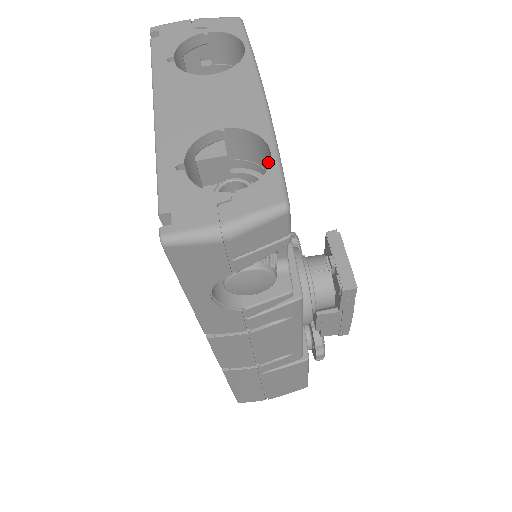
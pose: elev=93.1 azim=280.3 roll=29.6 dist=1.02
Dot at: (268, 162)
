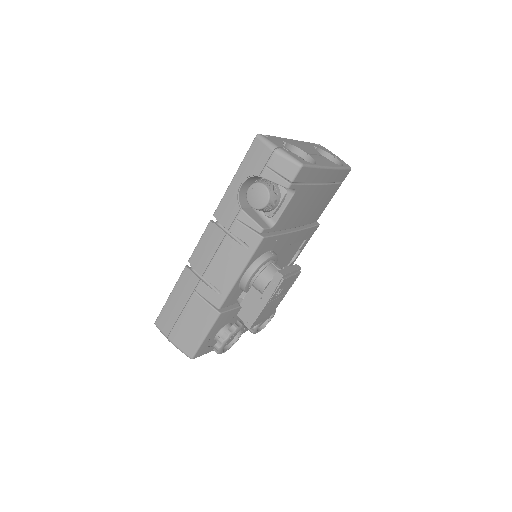
Dot at: occluded
